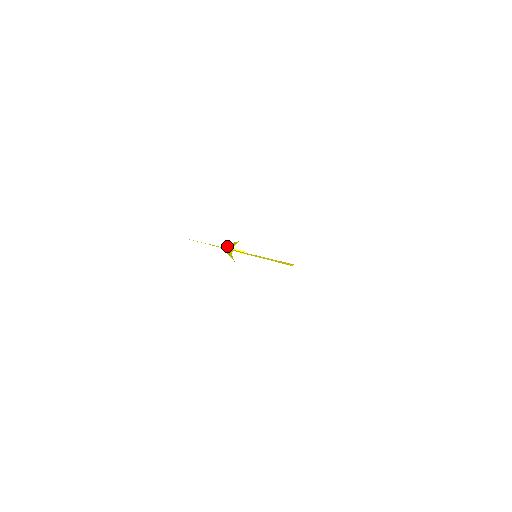
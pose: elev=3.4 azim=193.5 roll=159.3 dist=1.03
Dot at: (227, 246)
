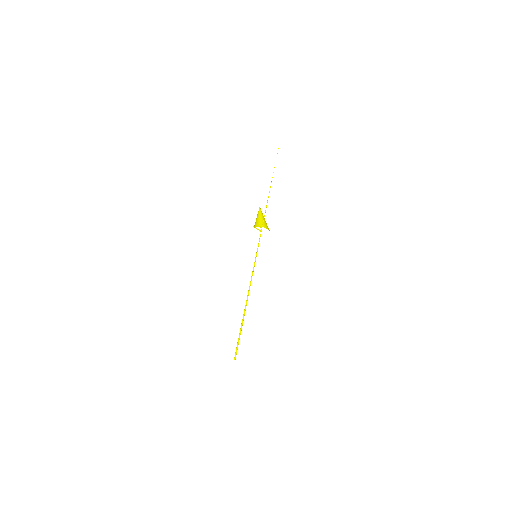
Dot at: (258, 217)
